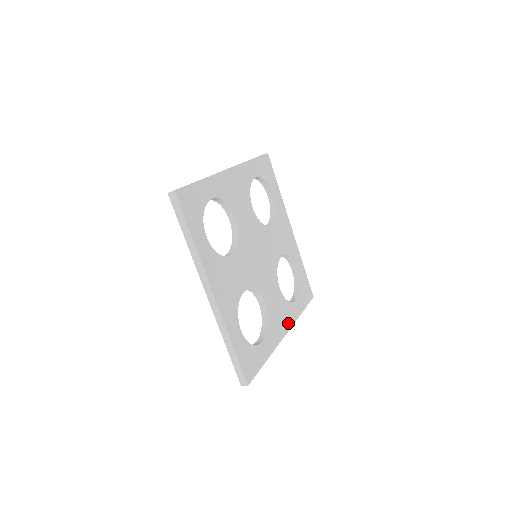
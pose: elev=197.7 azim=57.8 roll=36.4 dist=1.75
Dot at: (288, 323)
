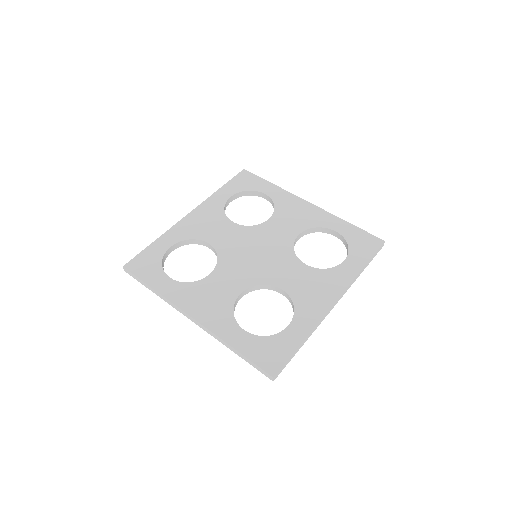
Dot at: (336, 289)
